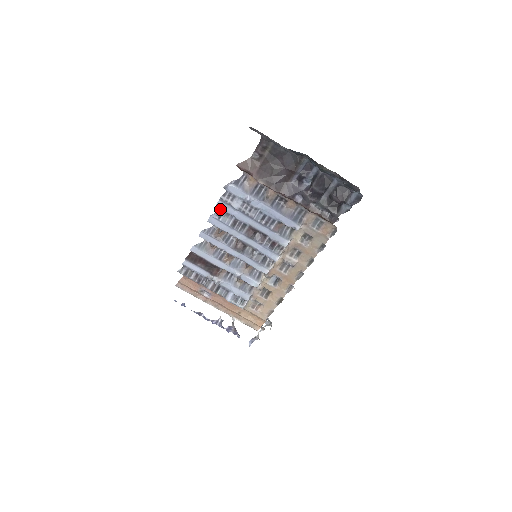
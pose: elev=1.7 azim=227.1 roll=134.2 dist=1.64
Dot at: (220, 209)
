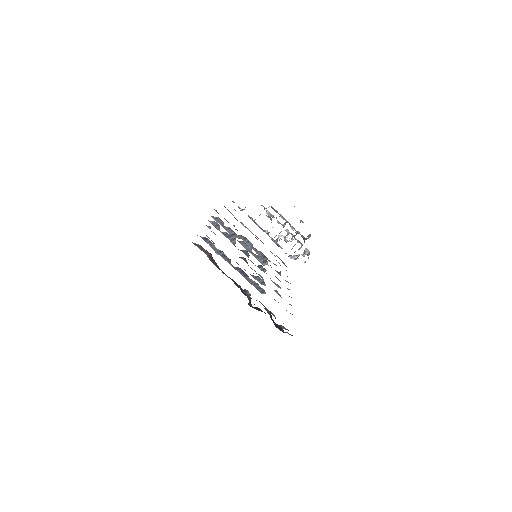
Dot at: occluded
